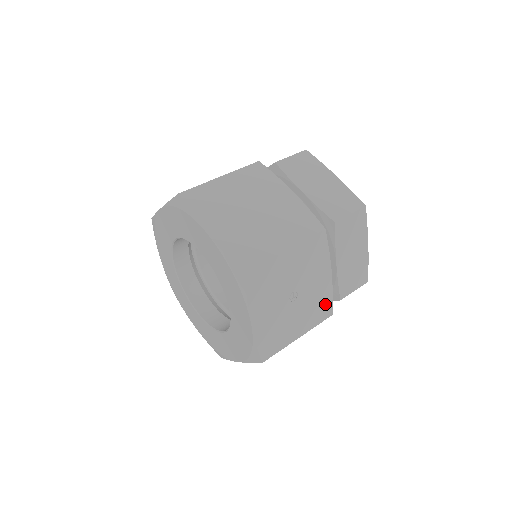
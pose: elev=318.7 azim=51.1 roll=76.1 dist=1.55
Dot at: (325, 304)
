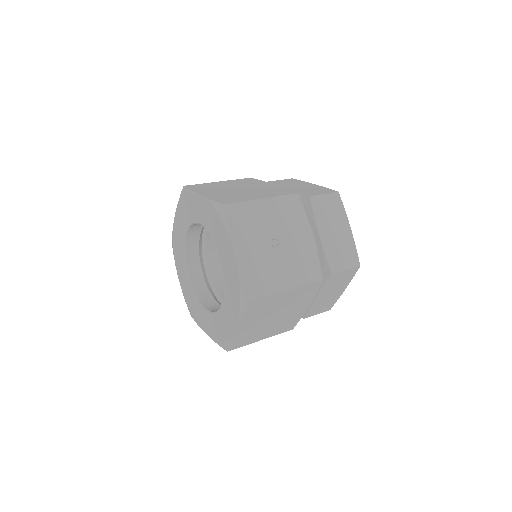
Dot at: (312, 265)
